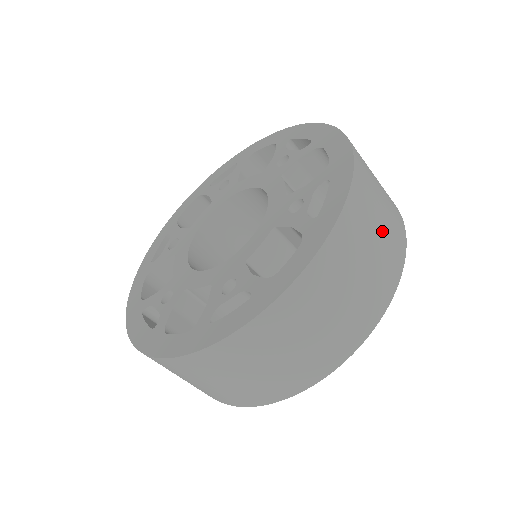
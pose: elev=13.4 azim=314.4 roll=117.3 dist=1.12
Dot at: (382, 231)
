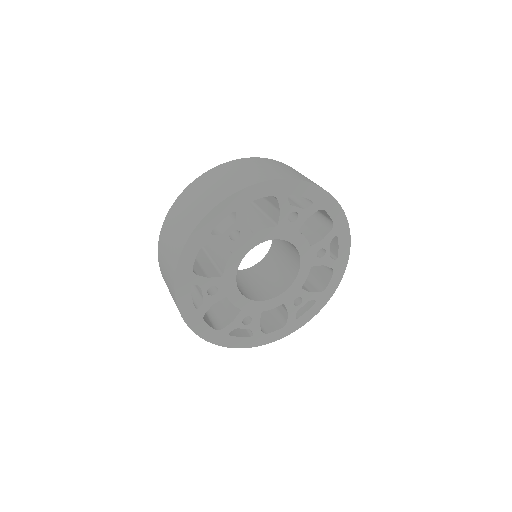
Dot at: (294, 172)
